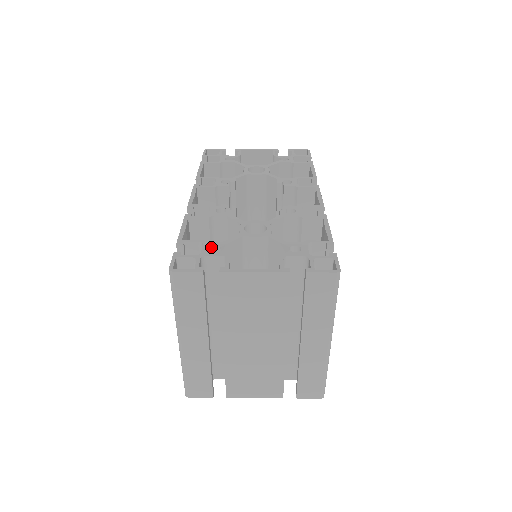
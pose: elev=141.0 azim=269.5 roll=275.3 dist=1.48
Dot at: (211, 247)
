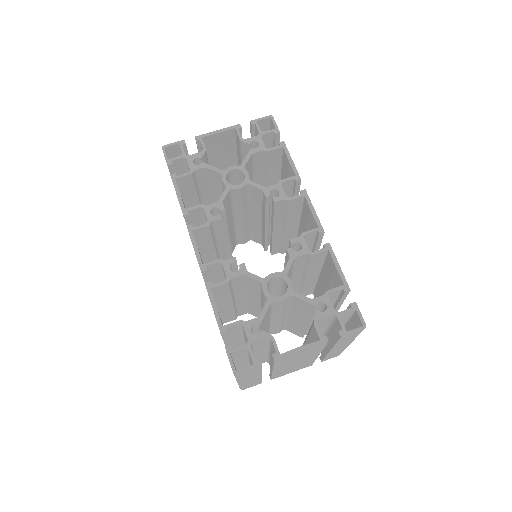
Dot at: (251, 327)
